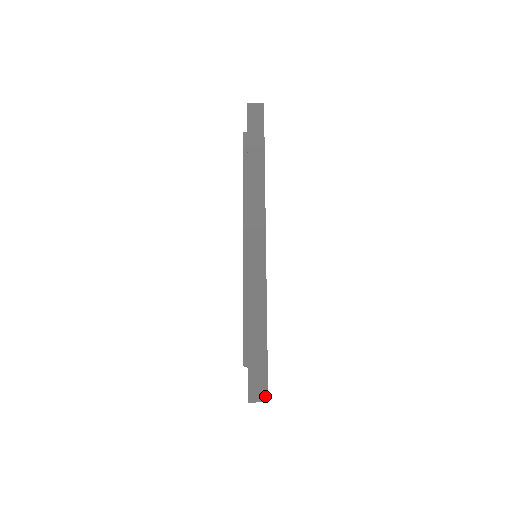
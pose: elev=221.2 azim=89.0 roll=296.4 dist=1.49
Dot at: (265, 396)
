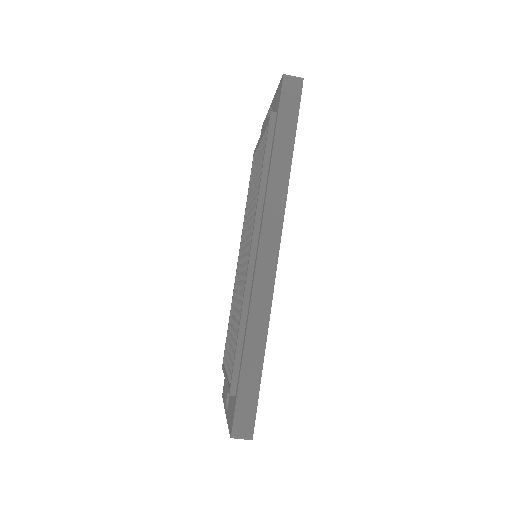
Dot at: (250, 434)
